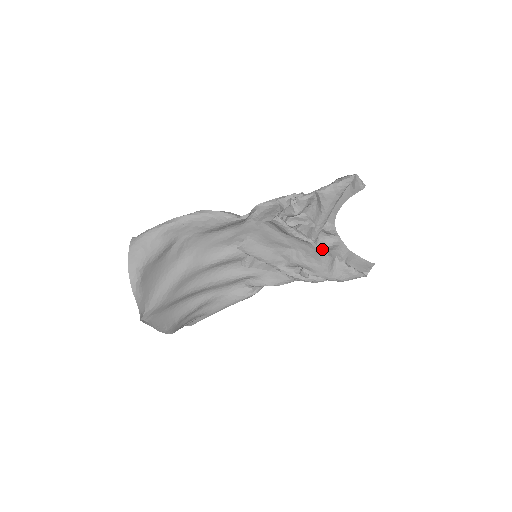
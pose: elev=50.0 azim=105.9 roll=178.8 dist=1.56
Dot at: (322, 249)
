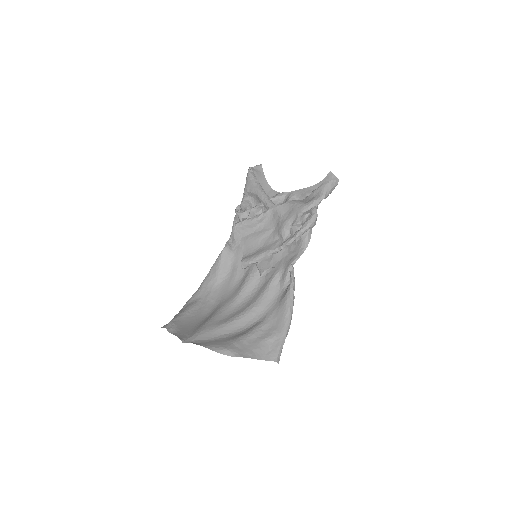
Dot at: (282, 203)
